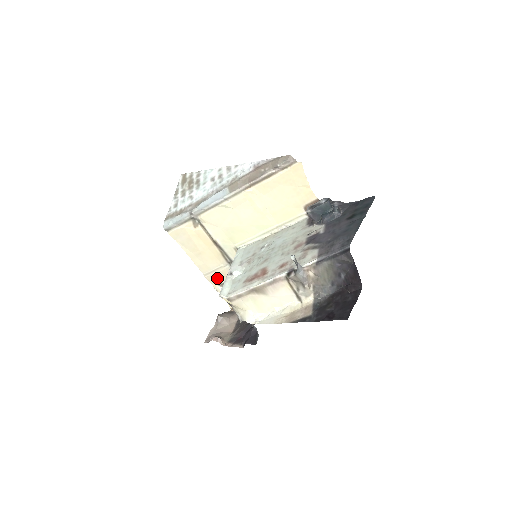
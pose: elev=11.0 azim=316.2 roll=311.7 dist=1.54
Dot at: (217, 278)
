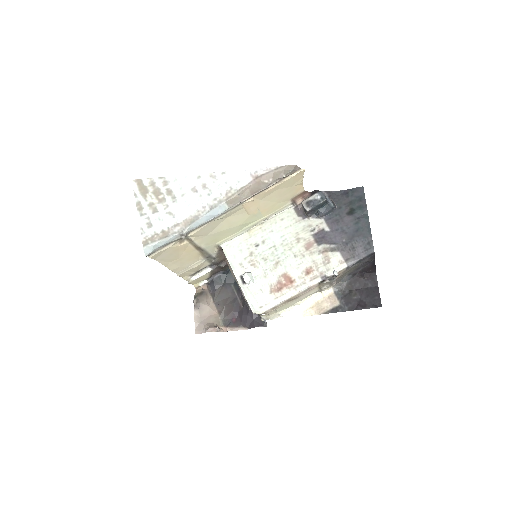
Dot at: (190, 272)
